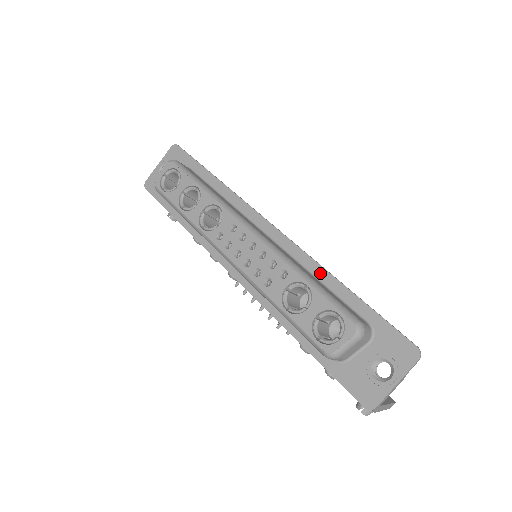
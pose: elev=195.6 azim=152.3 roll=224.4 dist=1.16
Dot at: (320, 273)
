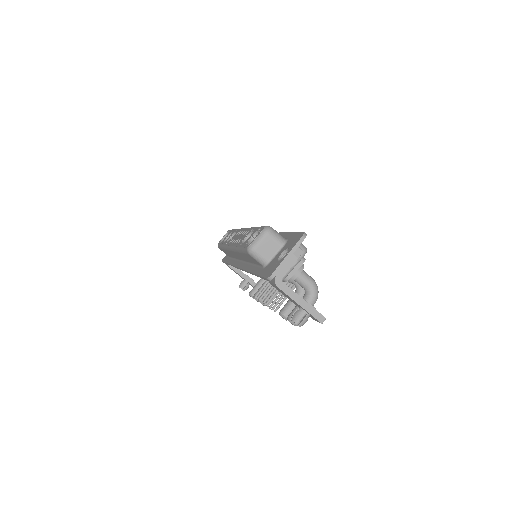
Dot at: occluded
